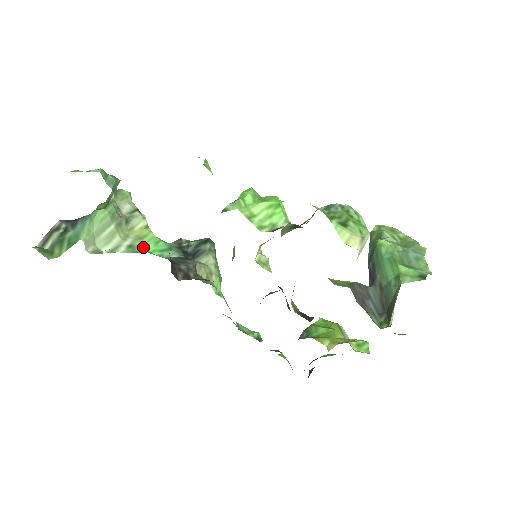
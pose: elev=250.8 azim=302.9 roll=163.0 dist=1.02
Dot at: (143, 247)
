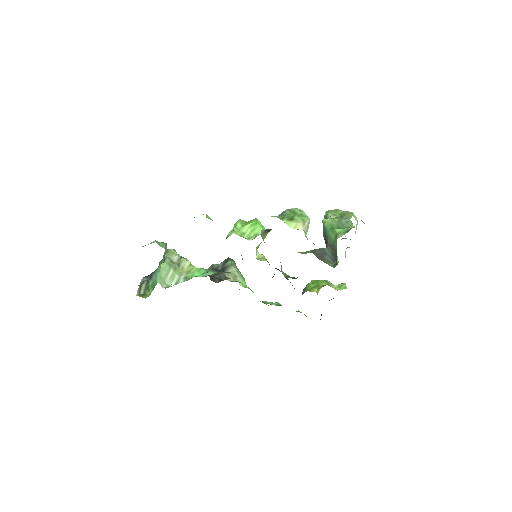
Dot at: (192, 276)
